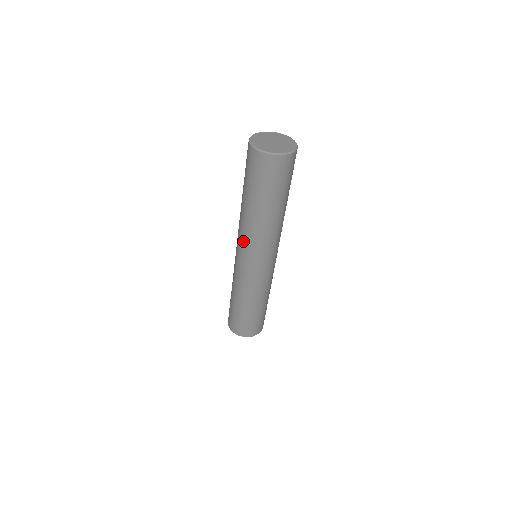
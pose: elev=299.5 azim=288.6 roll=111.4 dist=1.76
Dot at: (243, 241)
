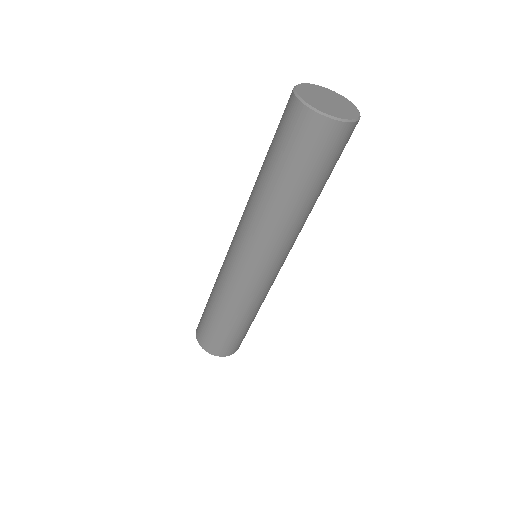
Dot at: (248, 234)
